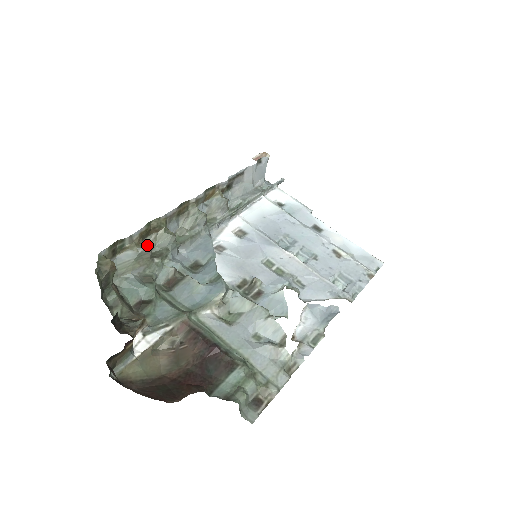
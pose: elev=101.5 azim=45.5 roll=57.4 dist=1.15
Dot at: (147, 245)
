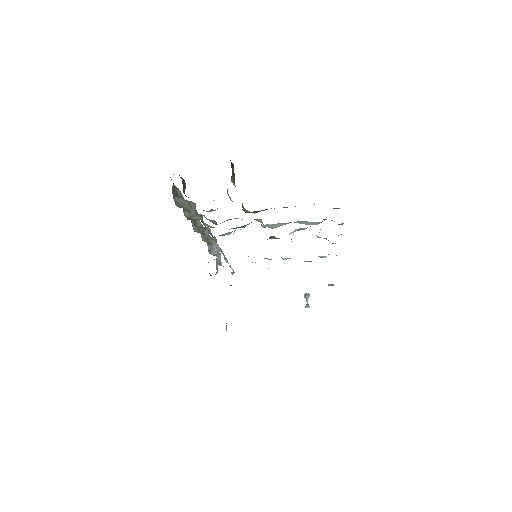
Dot at: (186, 216)
